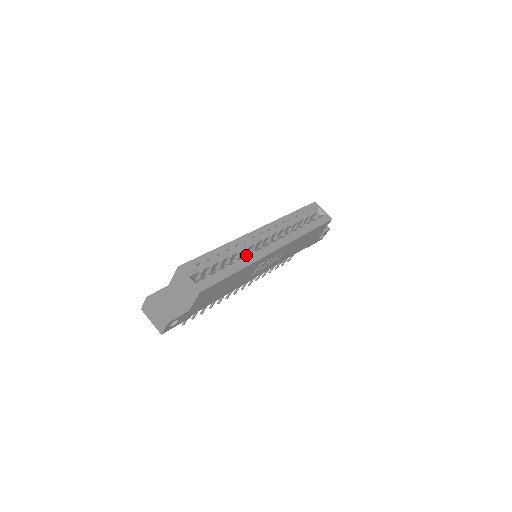
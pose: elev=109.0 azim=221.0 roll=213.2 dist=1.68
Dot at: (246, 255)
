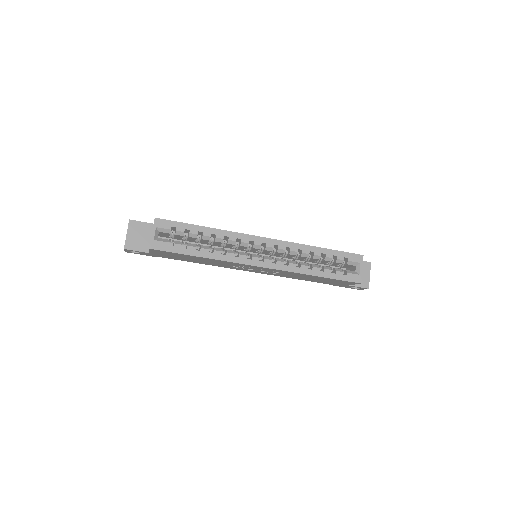
Dot at: (226, 250)
